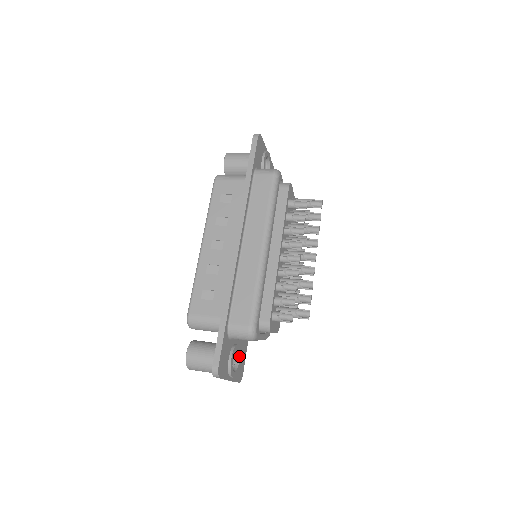
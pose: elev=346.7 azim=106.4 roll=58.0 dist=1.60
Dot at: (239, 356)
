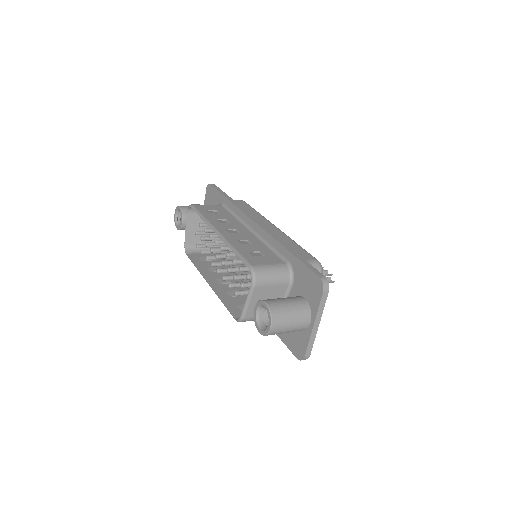
Dot at: occluded
